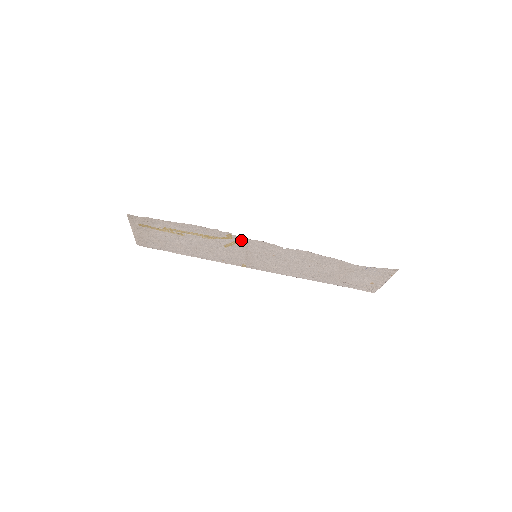
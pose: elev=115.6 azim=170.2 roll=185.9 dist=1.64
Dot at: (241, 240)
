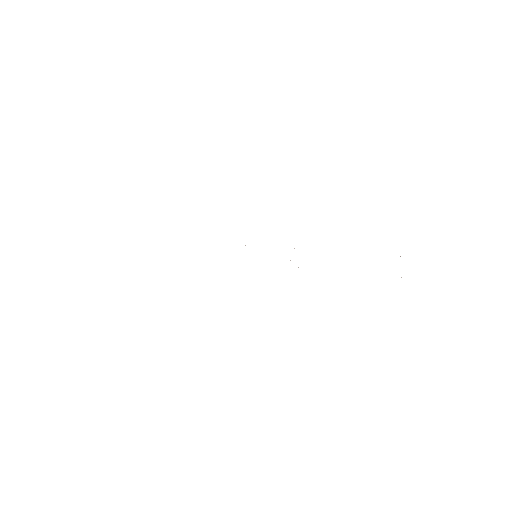
Dot at: occluded
